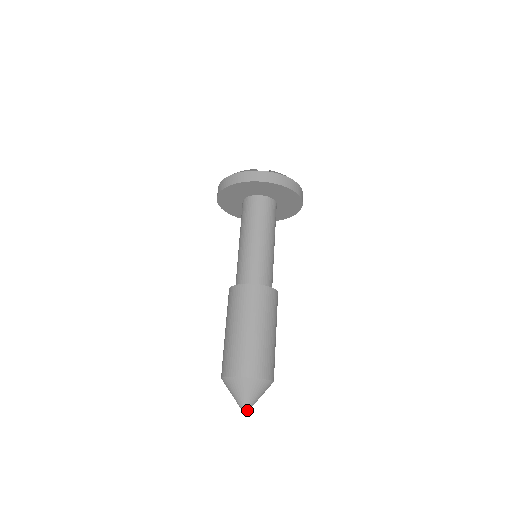
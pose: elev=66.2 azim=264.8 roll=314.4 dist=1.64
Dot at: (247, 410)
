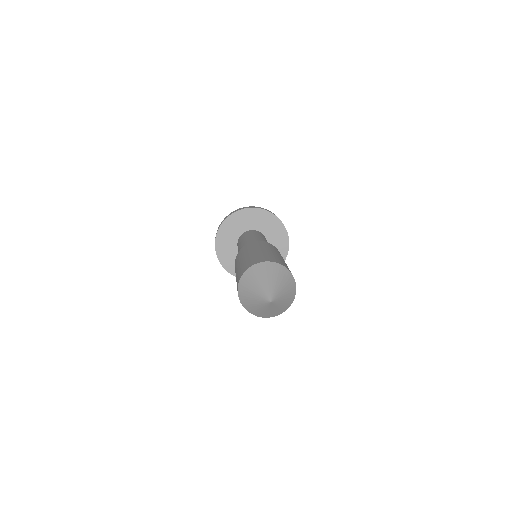
Dot at: (274, 298)
